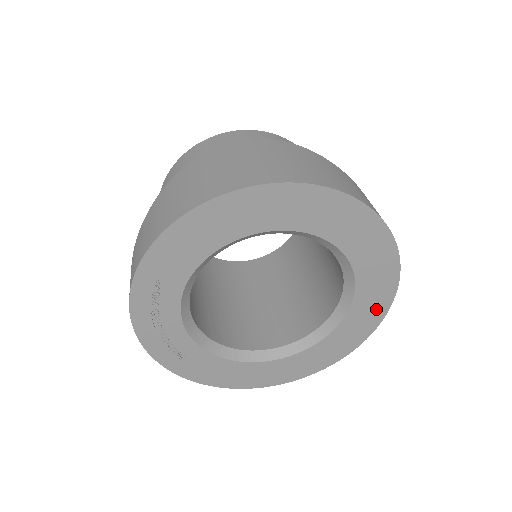
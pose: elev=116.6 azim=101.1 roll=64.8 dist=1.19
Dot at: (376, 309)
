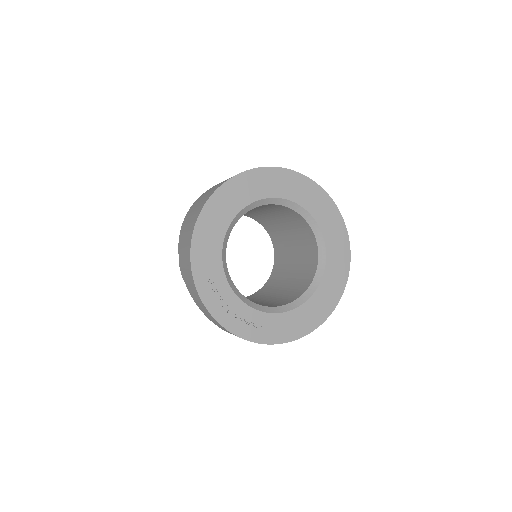
Dot at: (334, 220)
